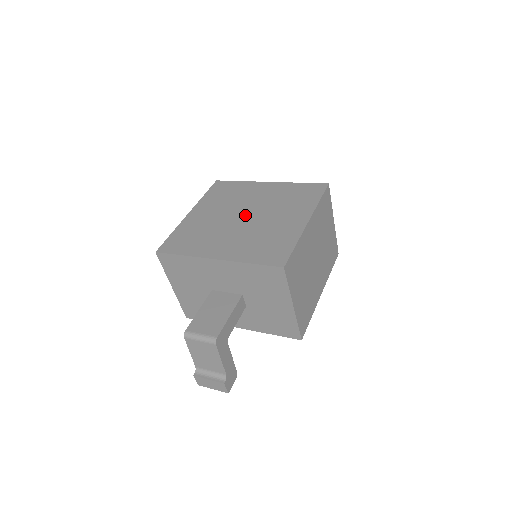
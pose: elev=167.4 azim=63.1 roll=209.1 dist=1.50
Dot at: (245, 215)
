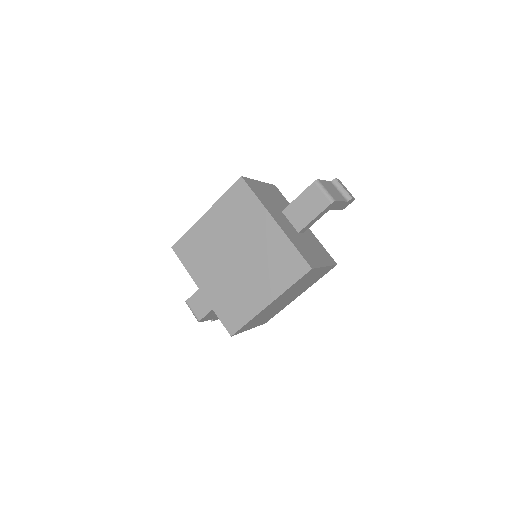
Dot at: (237, 256)
